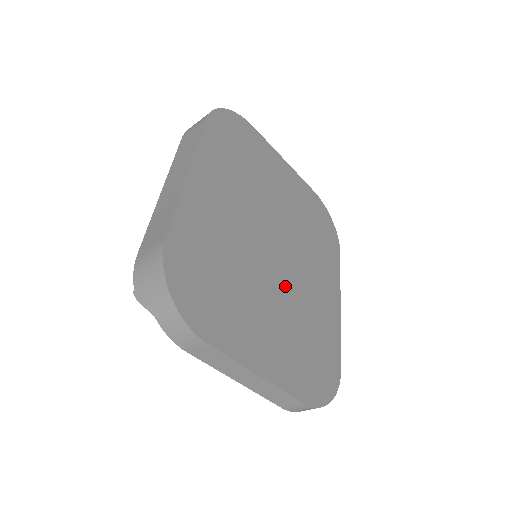
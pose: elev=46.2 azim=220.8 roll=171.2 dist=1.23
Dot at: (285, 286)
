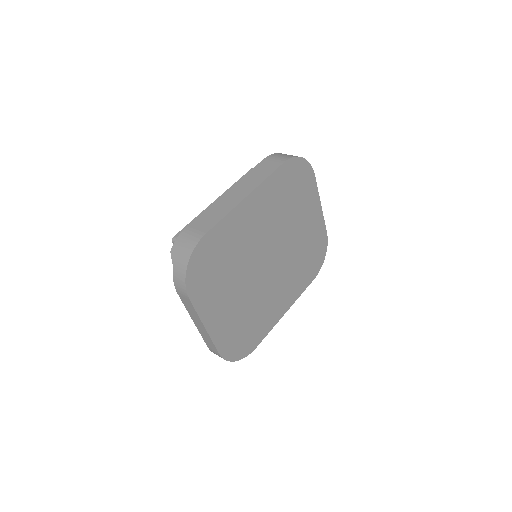
Dot at: (257, 287)
